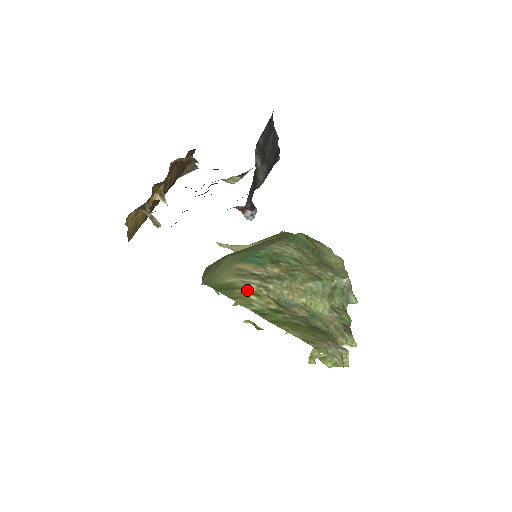
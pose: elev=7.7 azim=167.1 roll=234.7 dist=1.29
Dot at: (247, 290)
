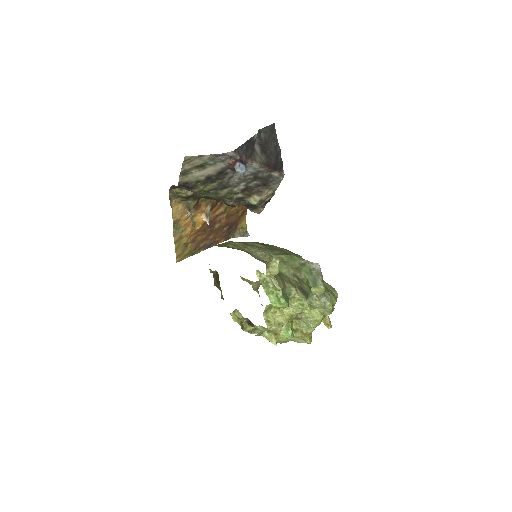
Dot at: (229, 243)
